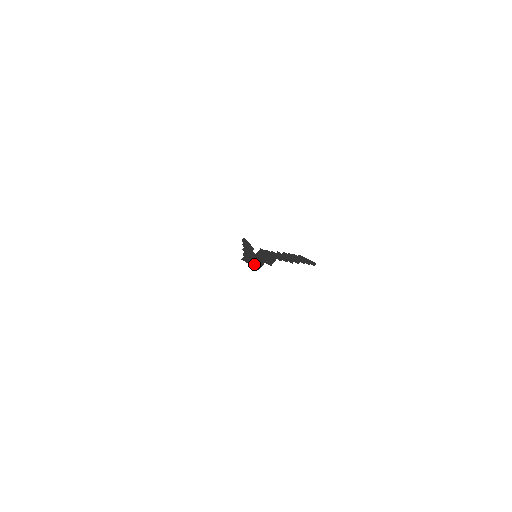
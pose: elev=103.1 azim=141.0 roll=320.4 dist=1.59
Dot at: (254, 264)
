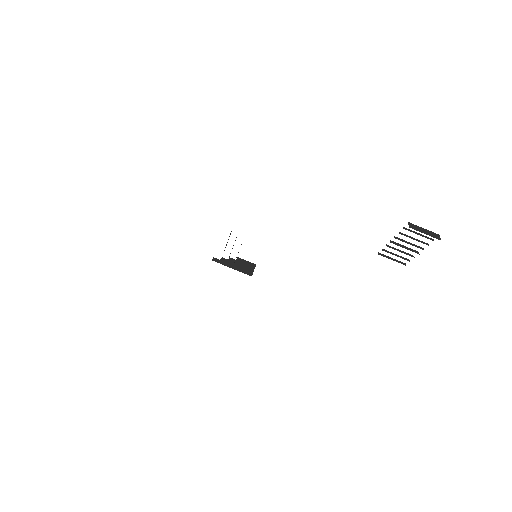
Dot at: (239, 269)
